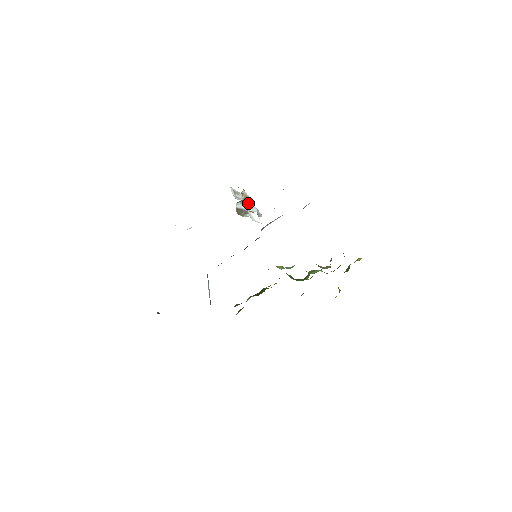
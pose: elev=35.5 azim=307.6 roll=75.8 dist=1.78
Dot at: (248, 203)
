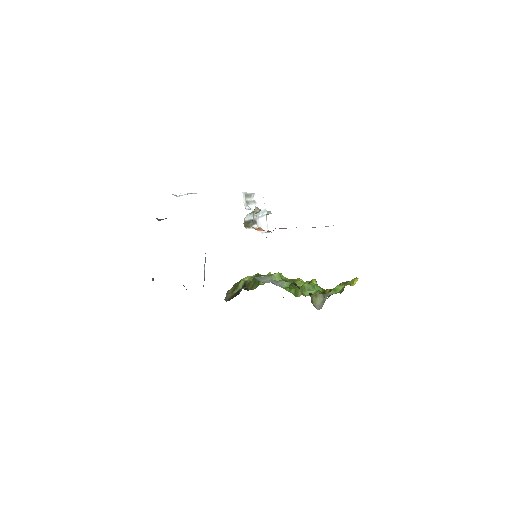
Dot at: (259, 206)
